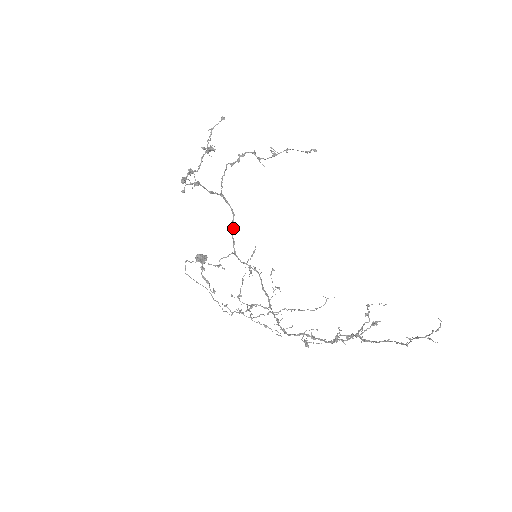
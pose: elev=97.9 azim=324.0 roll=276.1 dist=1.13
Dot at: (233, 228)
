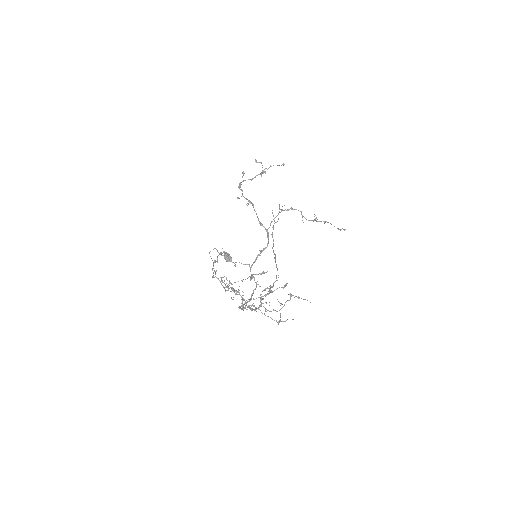
Dot at: (261, 252)
